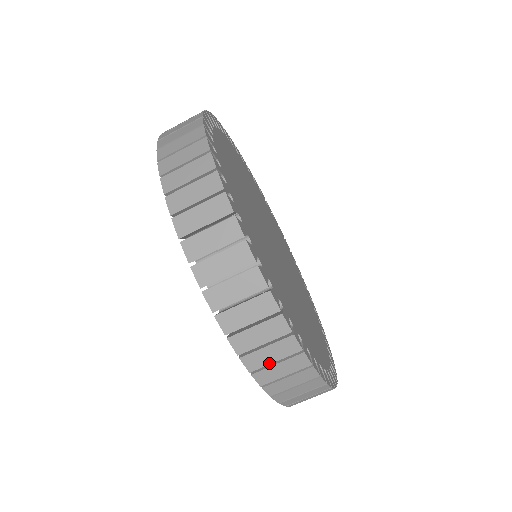
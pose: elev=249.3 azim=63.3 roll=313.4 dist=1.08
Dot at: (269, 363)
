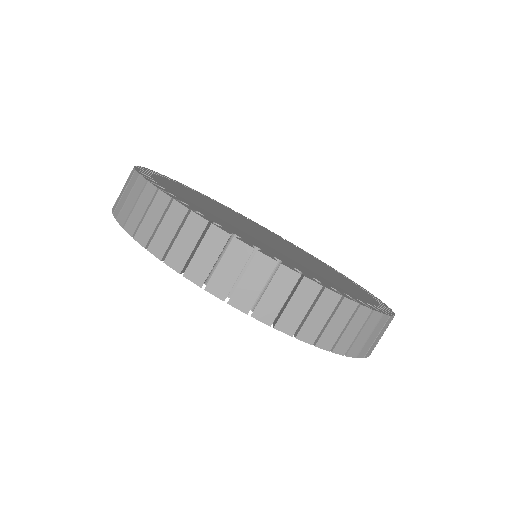
Dot at: (141, 218)
